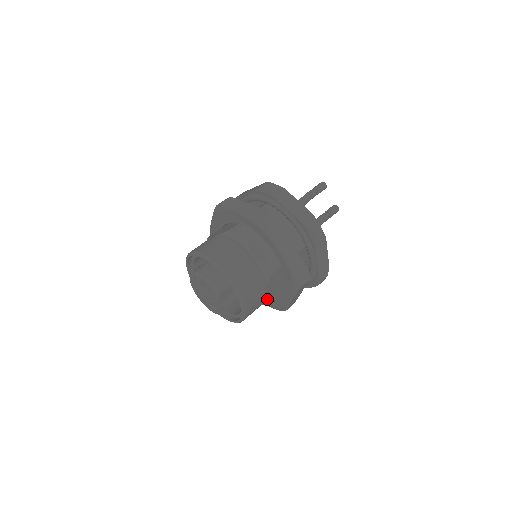
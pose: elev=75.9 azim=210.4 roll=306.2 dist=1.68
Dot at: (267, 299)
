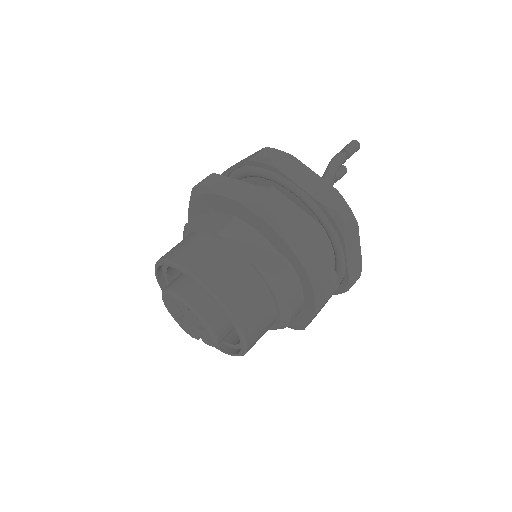
Dot at: occluded
